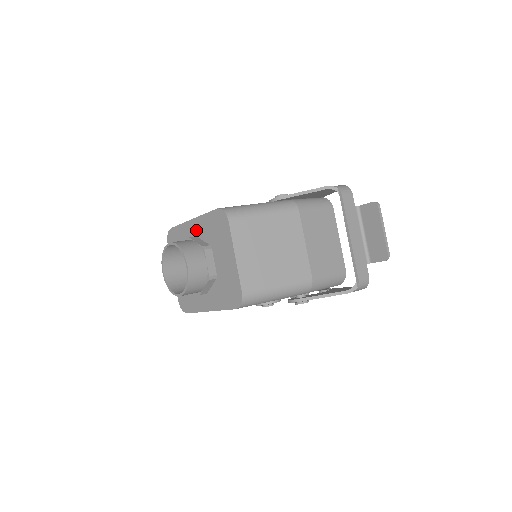
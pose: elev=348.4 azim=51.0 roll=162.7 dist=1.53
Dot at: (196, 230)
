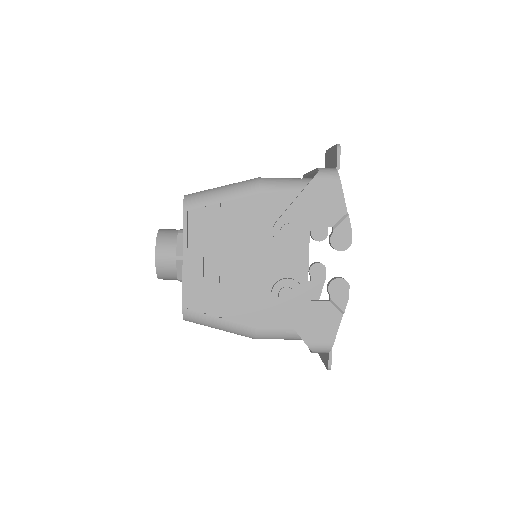
Dot at: occluded
